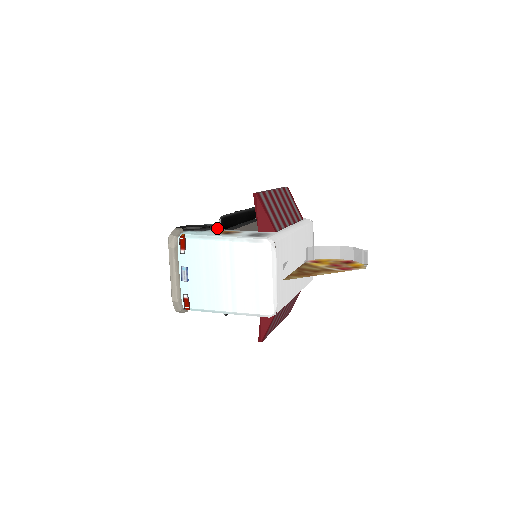
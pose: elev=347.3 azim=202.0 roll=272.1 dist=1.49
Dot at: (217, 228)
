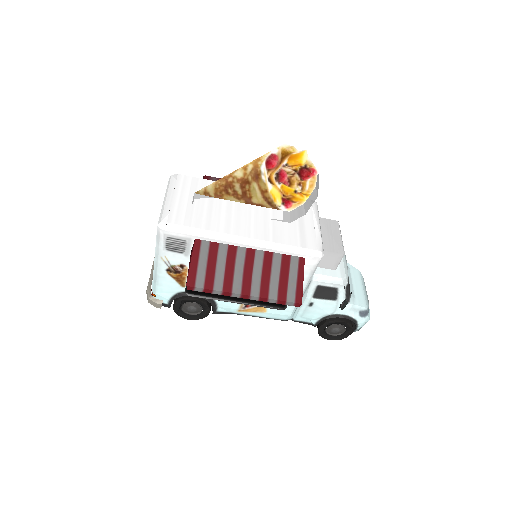
Dot at: occluded
